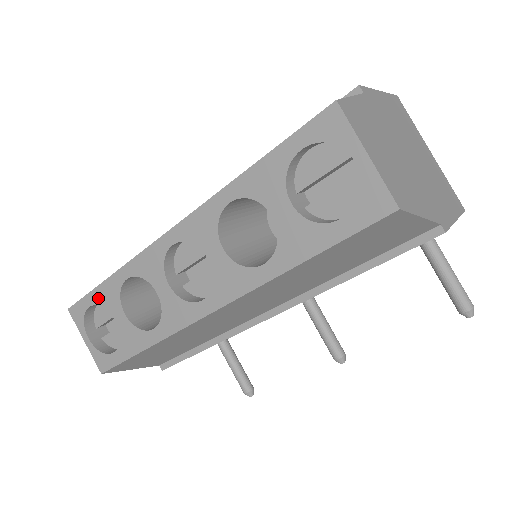
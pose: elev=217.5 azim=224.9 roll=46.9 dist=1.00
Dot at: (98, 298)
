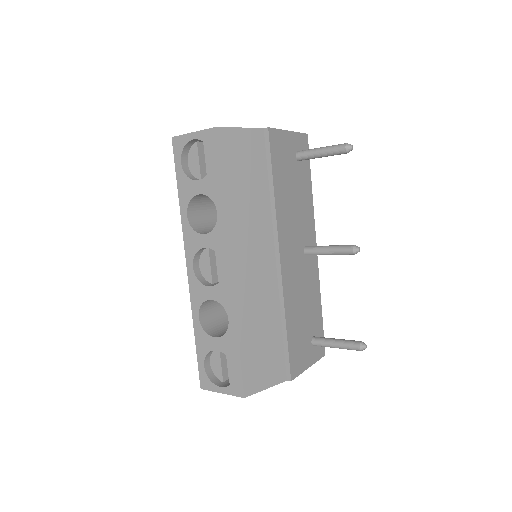
Dot at: (202, 353)
